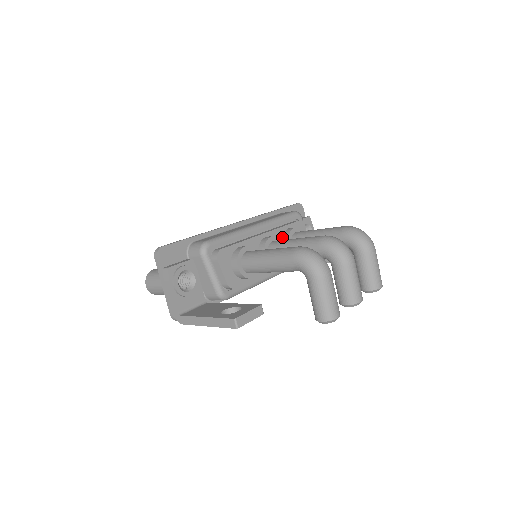
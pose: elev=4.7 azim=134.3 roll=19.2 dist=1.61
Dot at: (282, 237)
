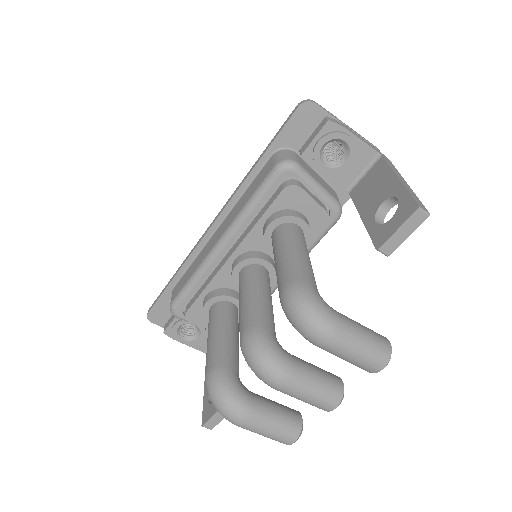
Dot at: occluded
